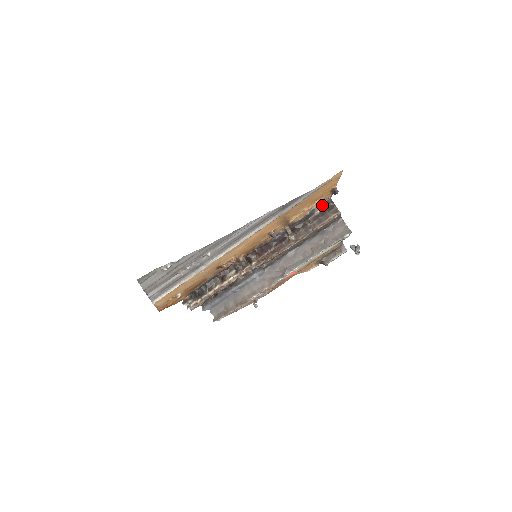
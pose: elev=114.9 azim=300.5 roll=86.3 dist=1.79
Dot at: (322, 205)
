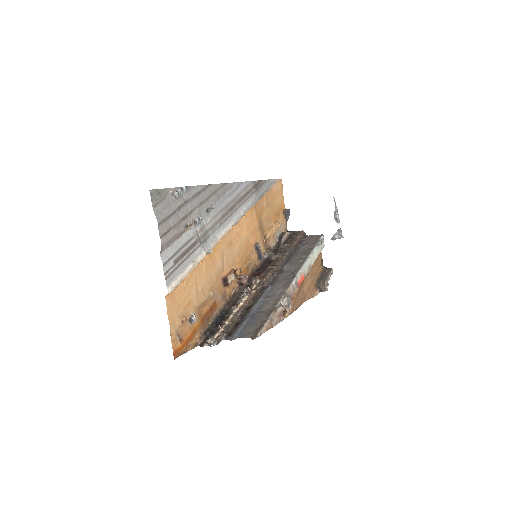
Dot at: (284, 232)
